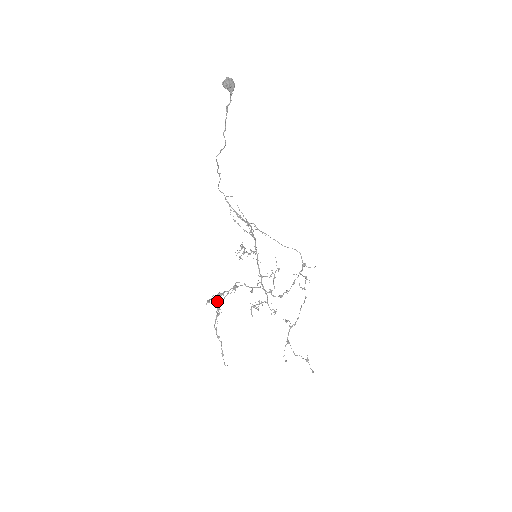
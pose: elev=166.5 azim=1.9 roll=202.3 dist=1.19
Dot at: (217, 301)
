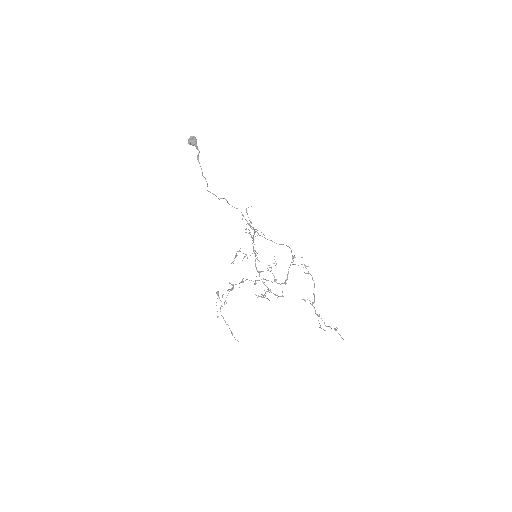
Dot at: occluded
